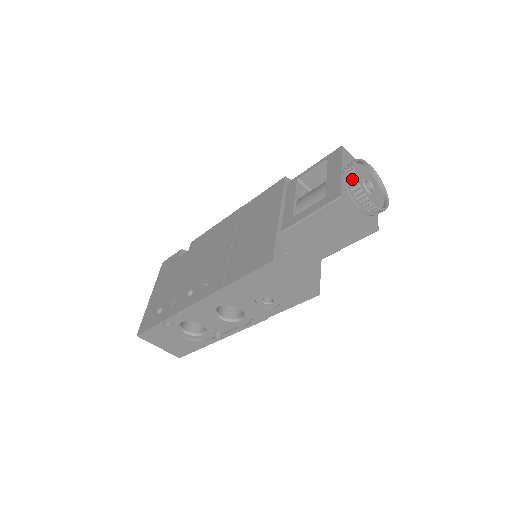
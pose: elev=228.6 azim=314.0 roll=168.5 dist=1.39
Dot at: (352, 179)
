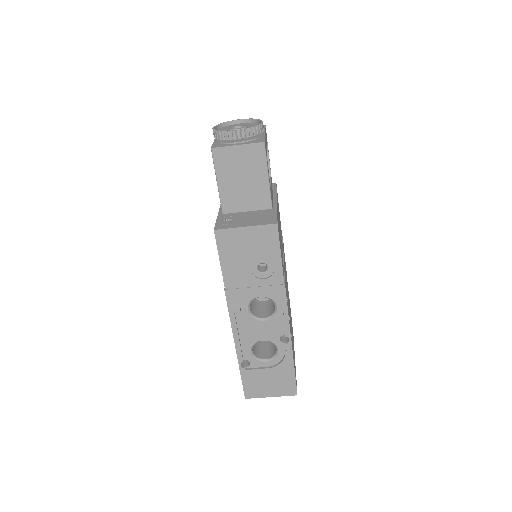
Dot at: (214, 134)
